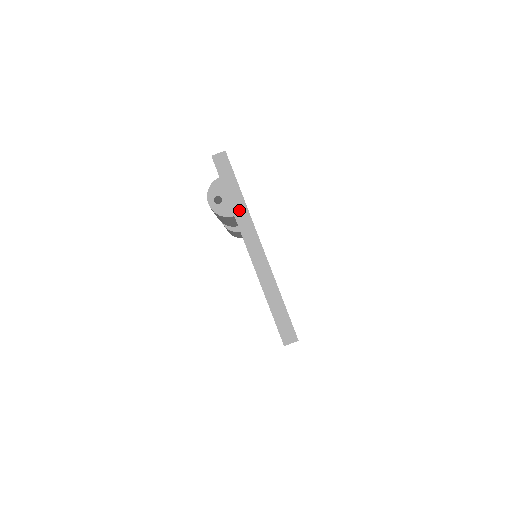
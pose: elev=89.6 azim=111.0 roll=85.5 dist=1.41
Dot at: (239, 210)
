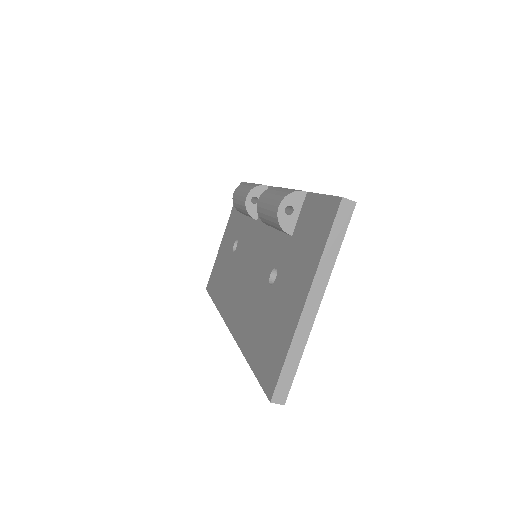
Dot at: (326, 264)
